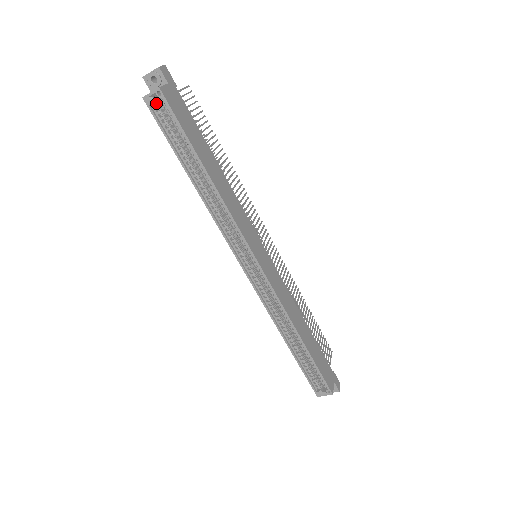
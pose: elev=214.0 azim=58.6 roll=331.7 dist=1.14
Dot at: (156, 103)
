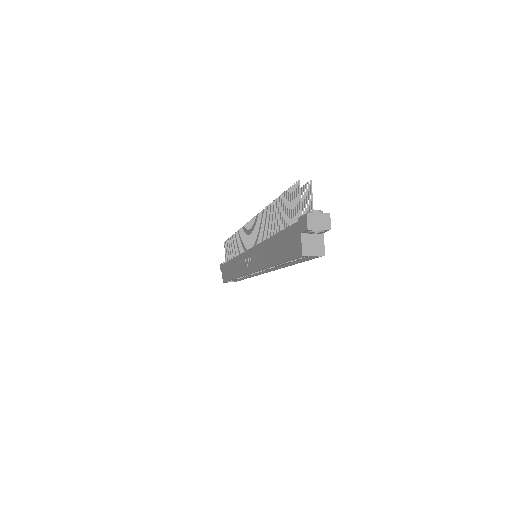
Dot at: occluded
